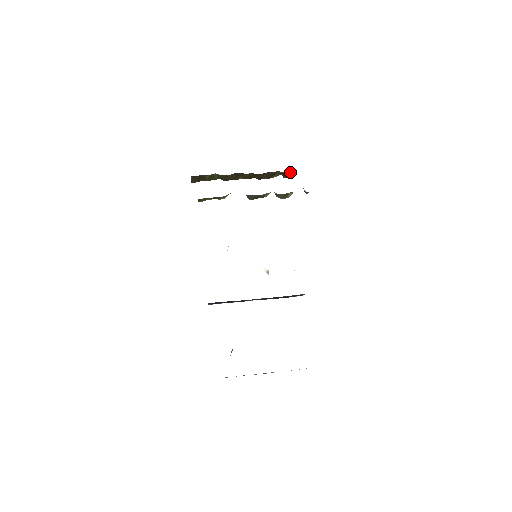
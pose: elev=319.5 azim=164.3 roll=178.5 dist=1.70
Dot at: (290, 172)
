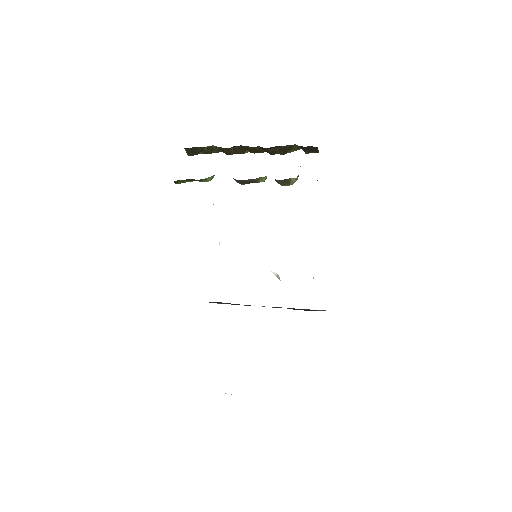
Dot at: (311, 146)
